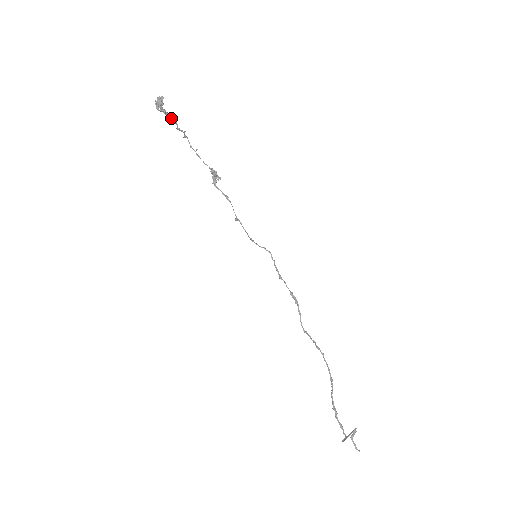
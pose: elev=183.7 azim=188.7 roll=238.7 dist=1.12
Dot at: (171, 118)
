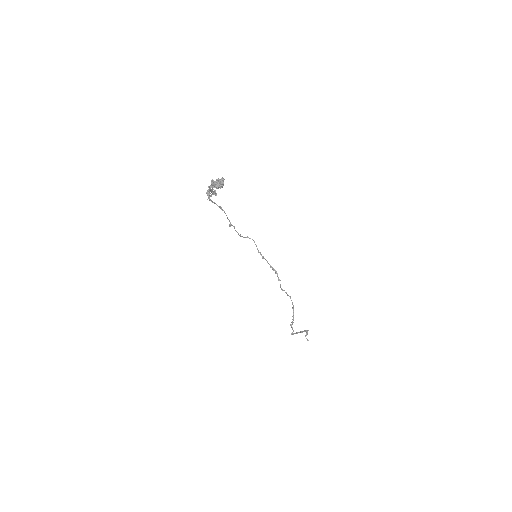
Dot at: occluded
